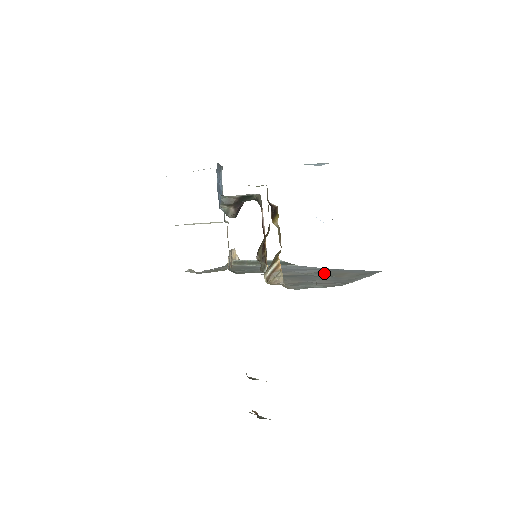
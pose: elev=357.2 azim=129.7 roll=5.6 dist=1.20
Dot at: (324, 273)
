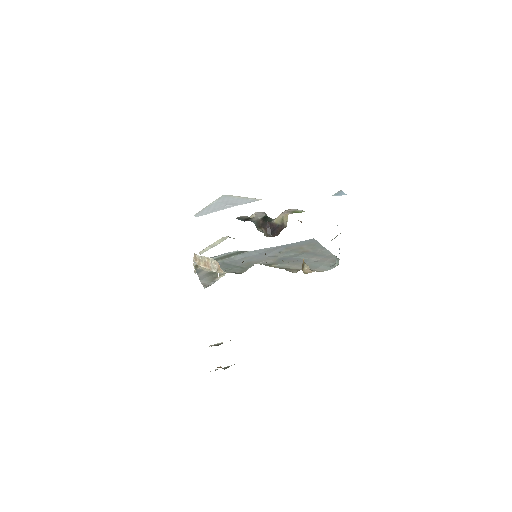
Dot at: (288, 251)
